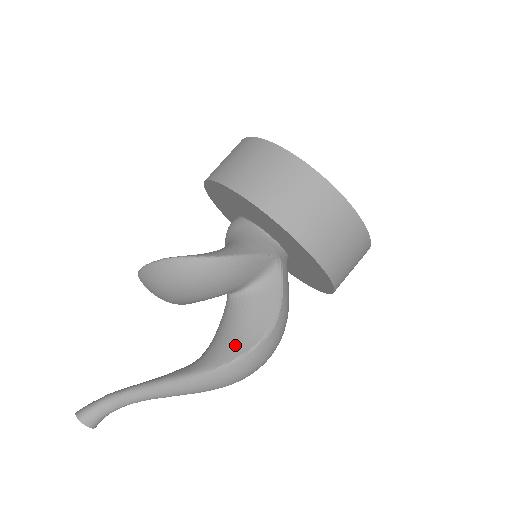
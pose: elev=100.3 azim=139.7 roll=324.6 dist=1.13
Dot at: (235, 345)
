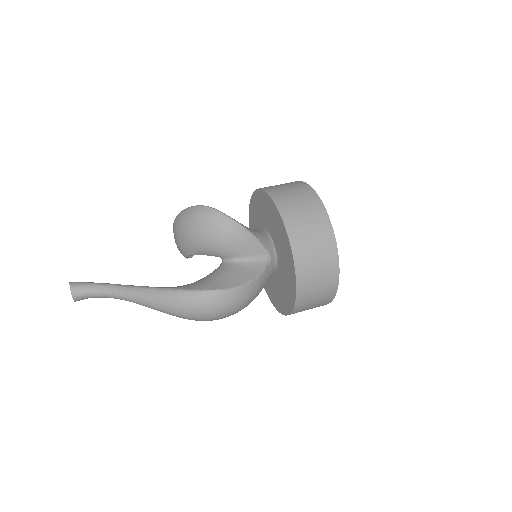
Dot at: (206, 284)
